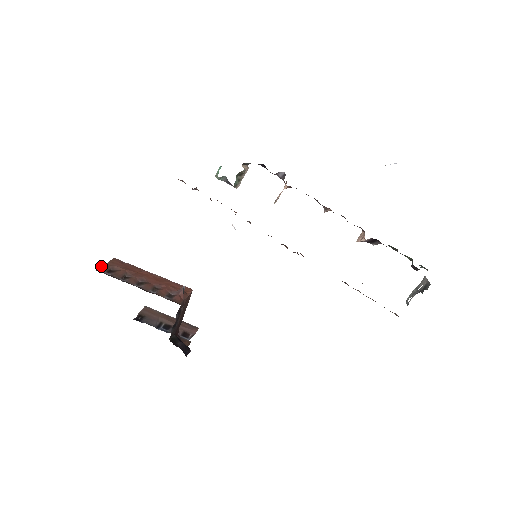
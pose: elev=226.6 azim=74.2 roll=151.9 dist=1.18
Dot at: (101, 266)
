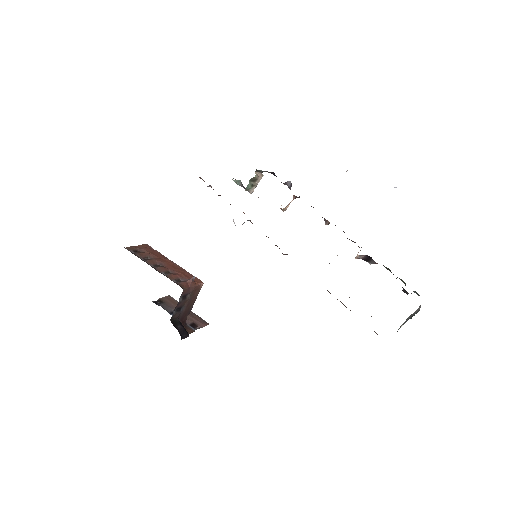
Dot at: (130, 246)
